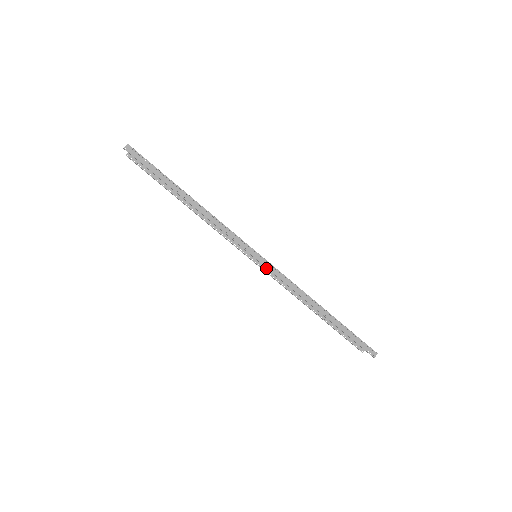
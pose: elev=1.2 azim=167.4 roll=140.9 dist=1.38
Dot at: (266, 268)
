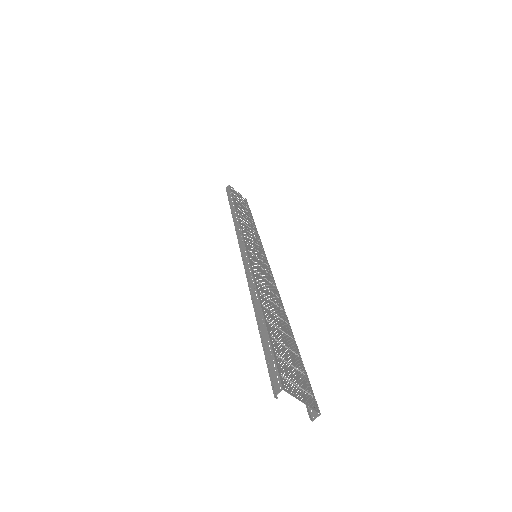
Dot at: occluded
